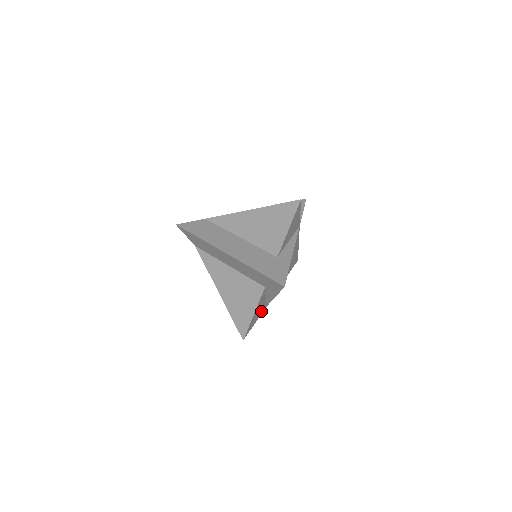
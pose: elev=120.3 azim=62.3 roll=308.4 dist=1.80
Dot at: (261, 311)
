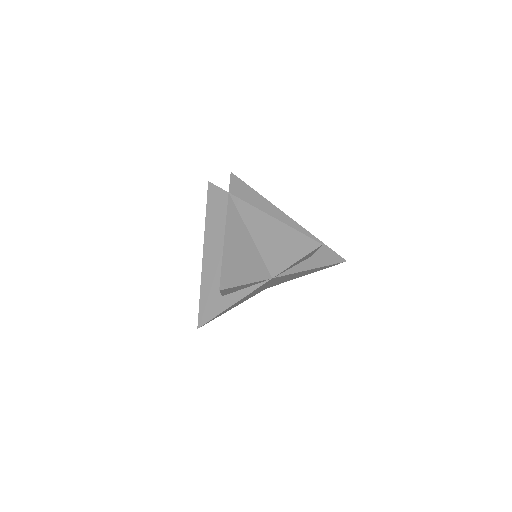
Dot at: occluded
